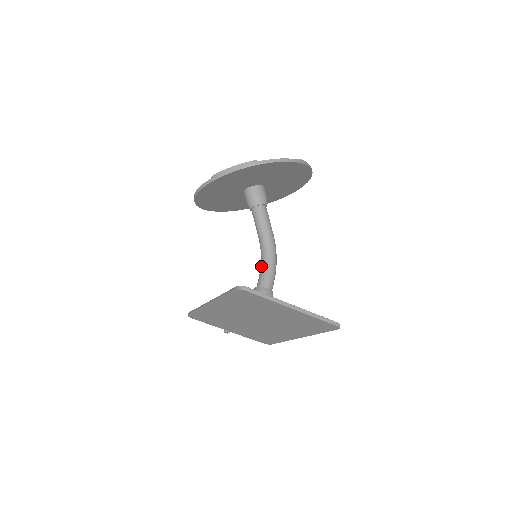
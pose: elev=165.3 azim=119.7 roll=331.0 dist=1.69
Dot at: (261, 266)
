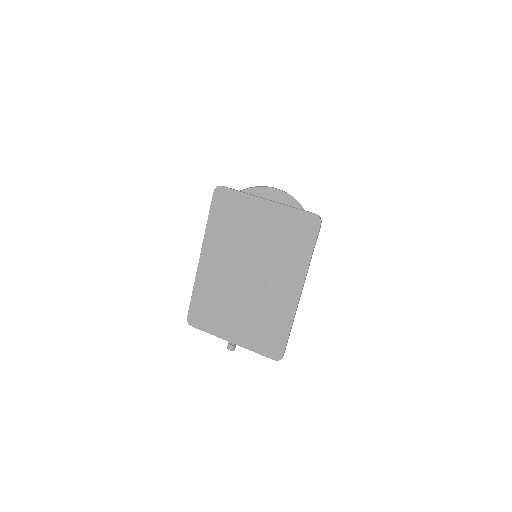
Dot at: occluded
